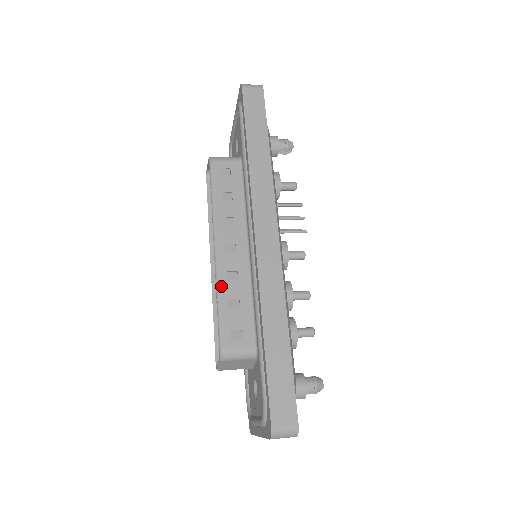
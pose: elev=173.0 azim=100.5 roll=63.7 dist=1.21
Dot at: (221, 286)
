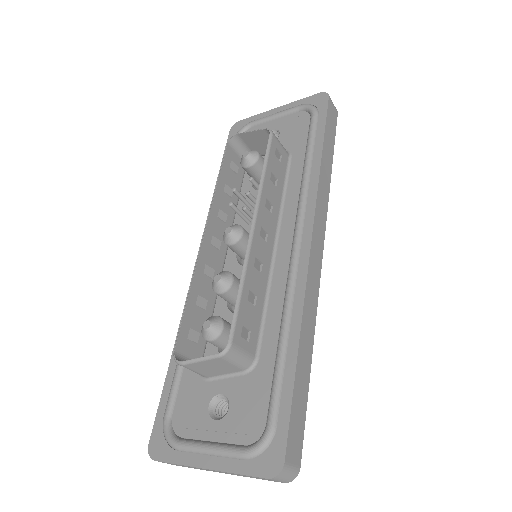
Dot at: (249, 270)
